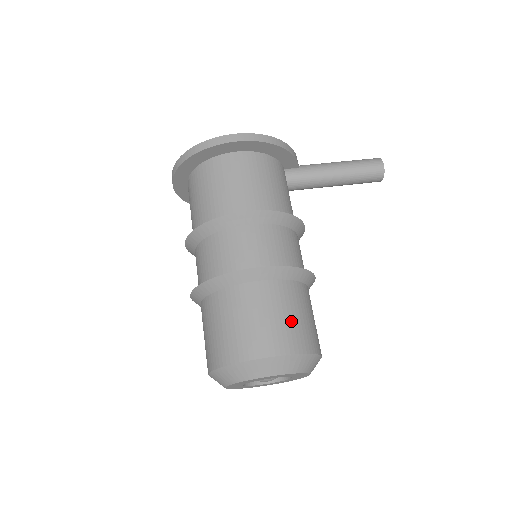
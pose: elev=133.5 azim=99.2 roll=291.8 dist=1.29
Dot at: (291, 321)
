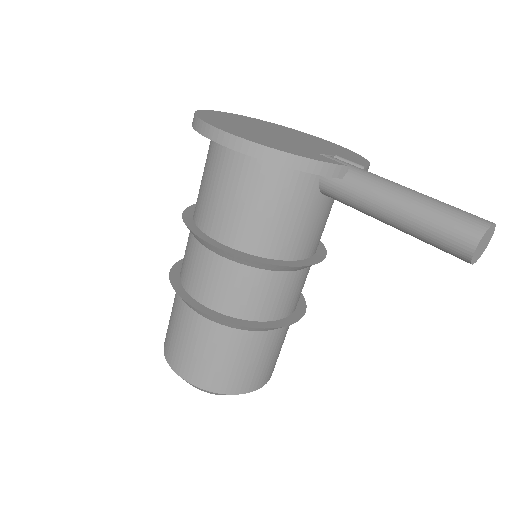
Dot at: (204, 360)
